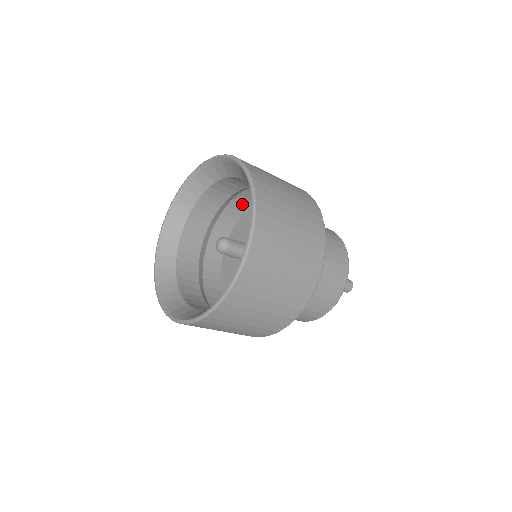
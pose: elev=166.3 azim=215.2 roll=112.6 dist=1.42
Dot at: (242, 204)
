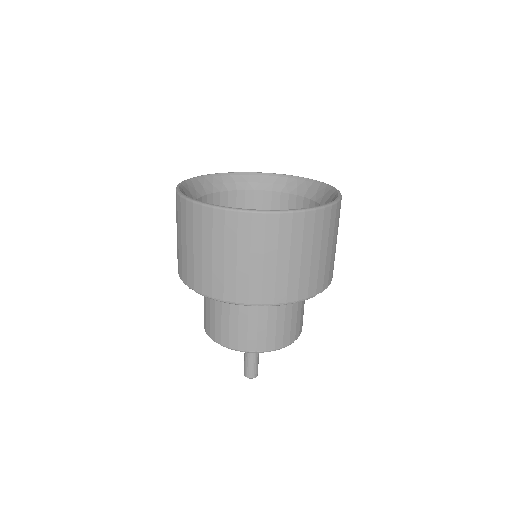
Dot at: occluded
